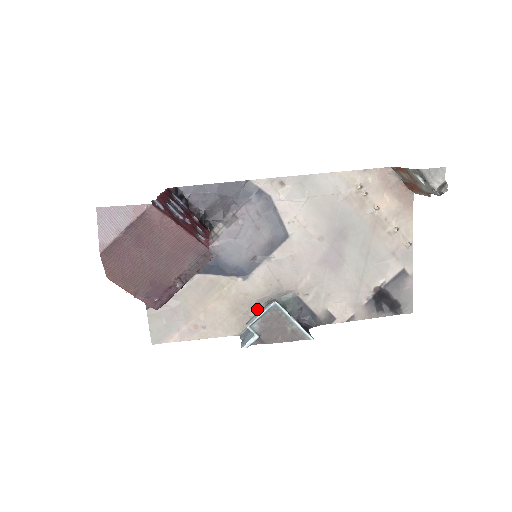
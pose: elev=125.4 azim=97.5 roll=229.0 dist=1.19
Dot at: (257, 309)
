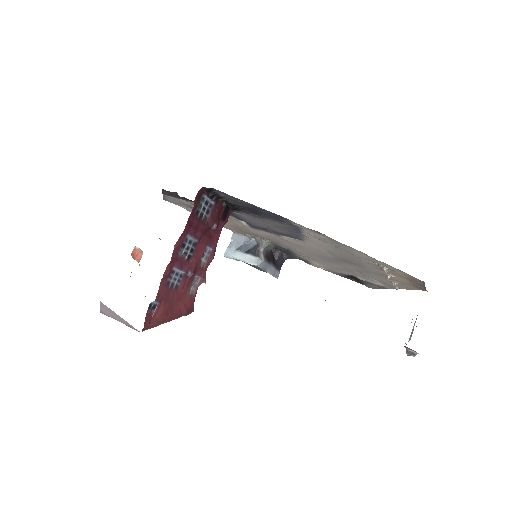
Dot at: (253, 236)
